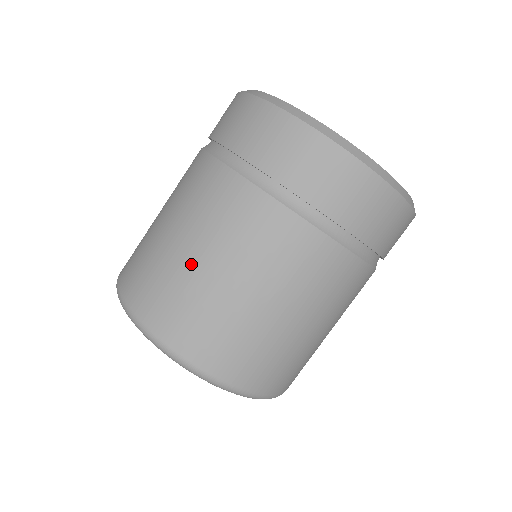
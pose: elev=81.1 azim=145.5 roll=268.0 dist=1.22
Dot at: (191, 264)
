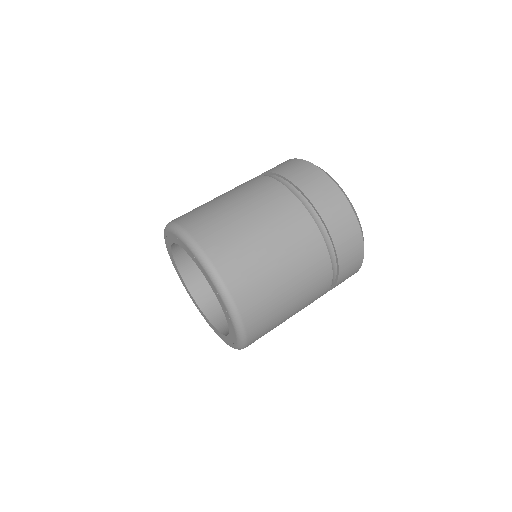
Dot at: occluded
